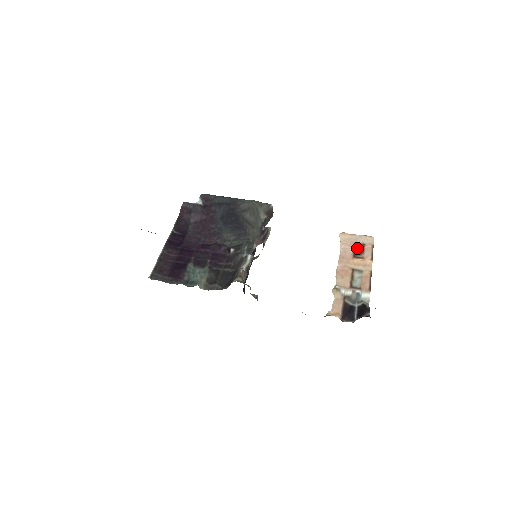
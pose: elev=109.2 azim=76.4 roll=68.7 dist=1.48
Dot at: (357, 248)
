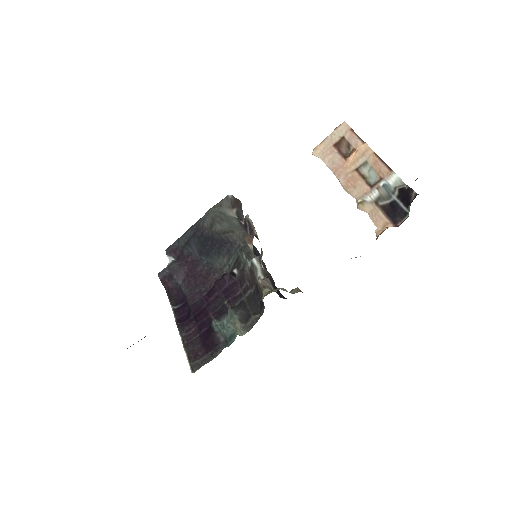
Dot at: (340, 148)
